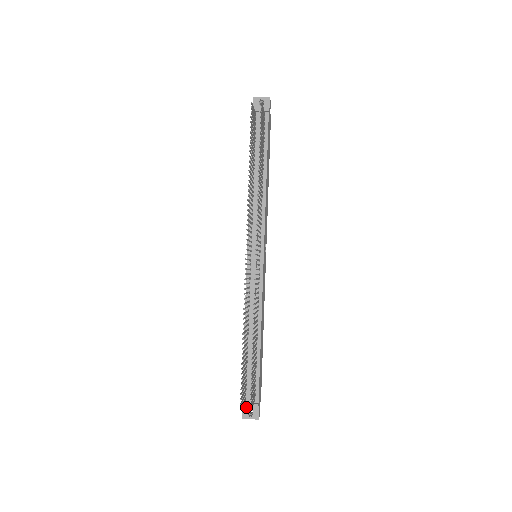
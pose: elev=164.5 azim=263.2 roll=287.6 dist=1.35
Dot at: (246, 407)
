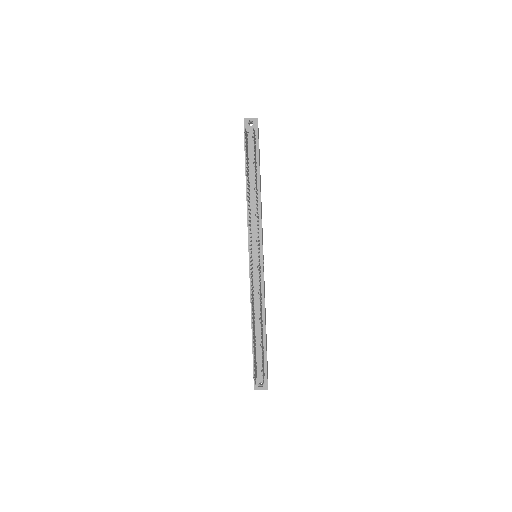
Dot at: (257, 380)
